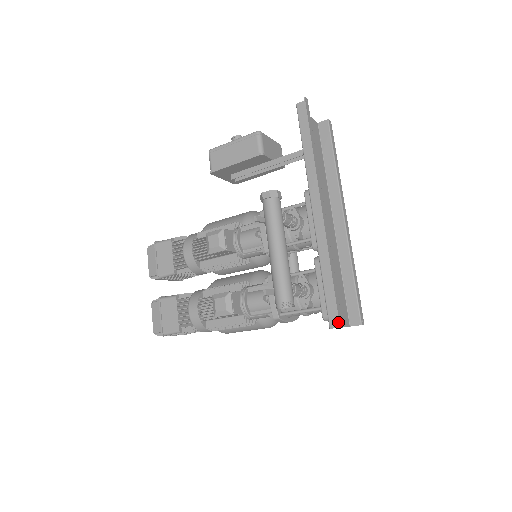
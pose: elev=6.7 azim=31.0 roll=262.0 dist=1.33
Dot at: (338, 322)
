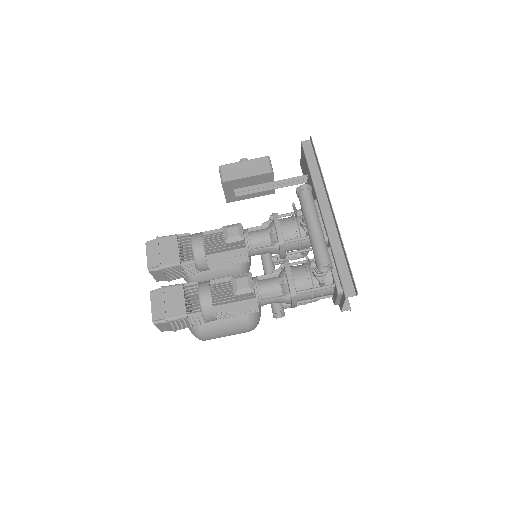
Dot at: (353, 292)
